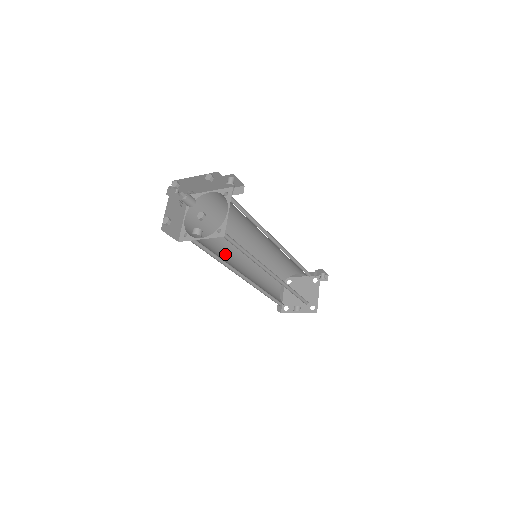
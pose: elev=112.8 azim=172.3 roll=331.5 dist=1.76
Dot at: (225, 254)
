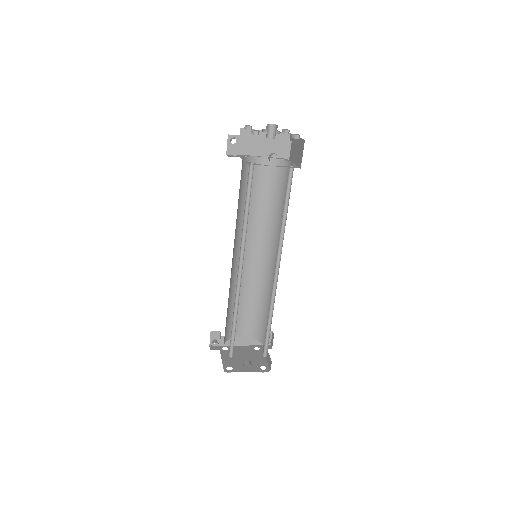
Dot at: occluded
